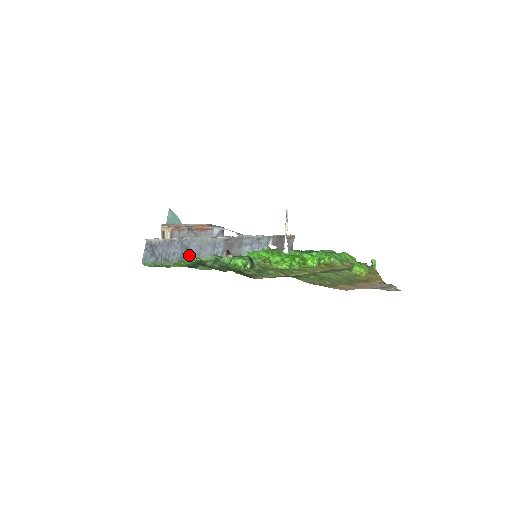
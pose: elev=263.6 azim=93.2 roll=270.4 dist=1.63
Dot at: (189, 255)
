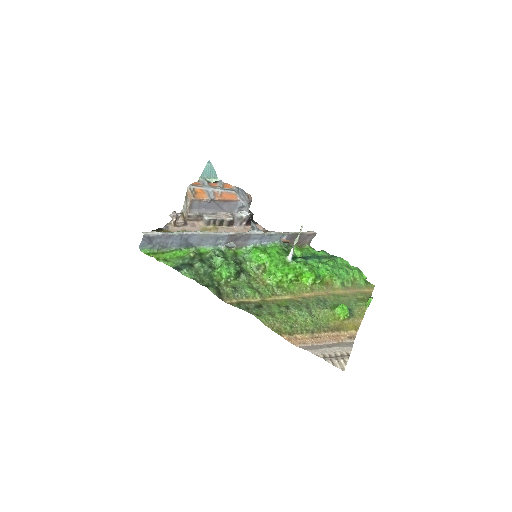
Dot at: (188, 244)
